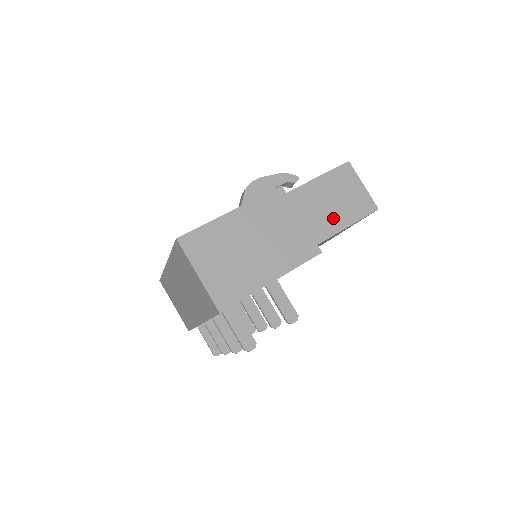
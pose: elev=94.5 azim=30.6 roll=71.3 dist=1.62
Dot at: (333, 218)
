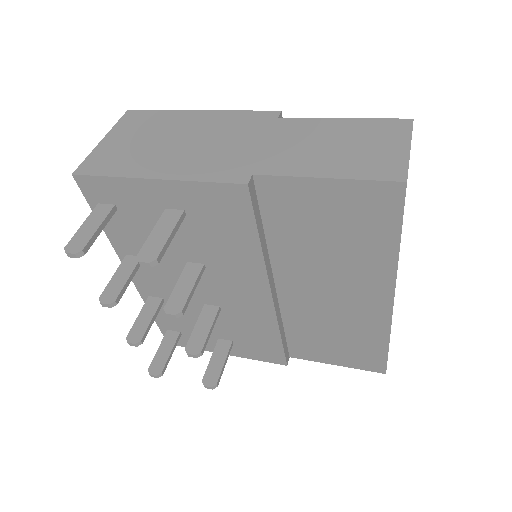
Dot at: (311, 160)
